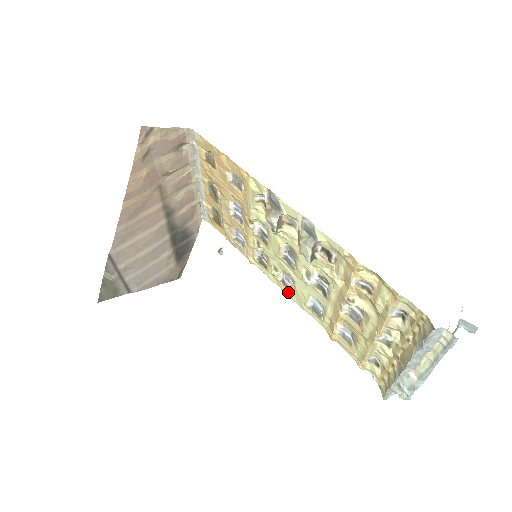
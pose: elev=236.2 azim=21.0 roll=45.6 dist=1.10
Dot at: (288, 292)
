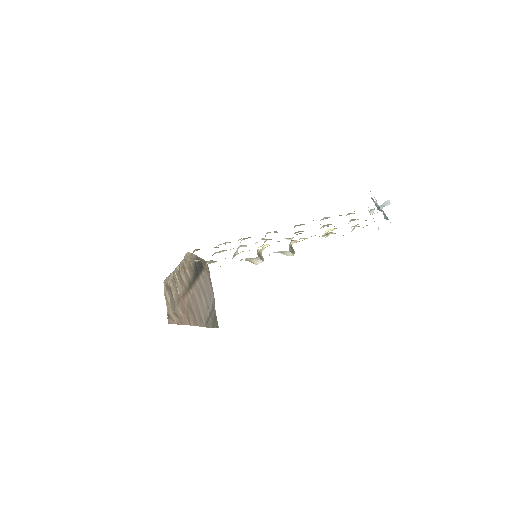
Dot at: occluded
